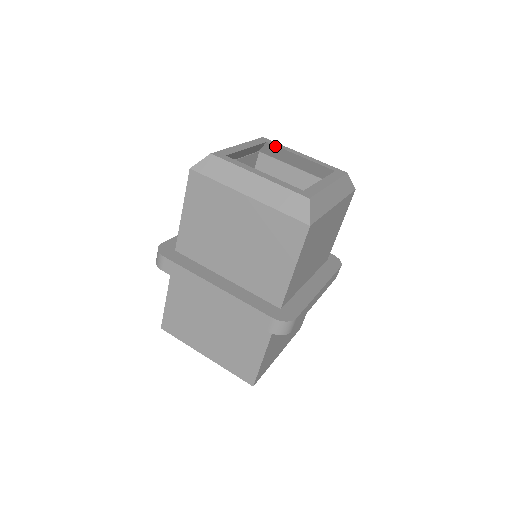
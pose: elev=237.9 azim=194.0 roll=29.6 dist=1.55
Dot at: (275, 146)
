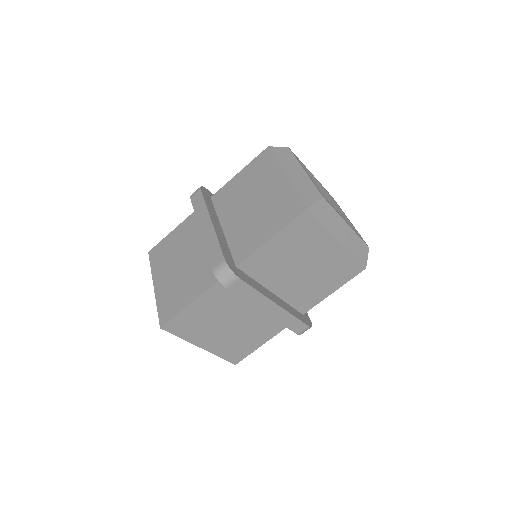
Dot at: (301, 163)
